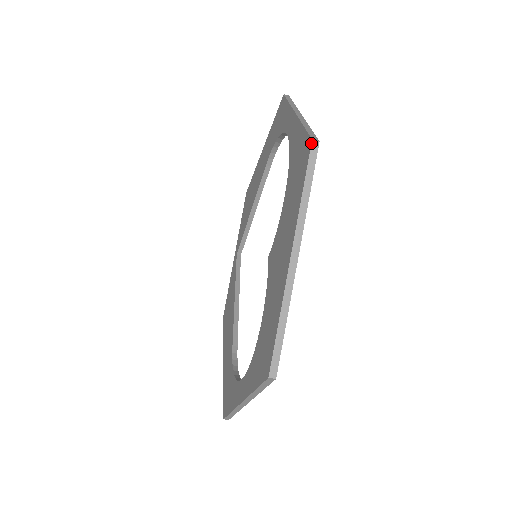
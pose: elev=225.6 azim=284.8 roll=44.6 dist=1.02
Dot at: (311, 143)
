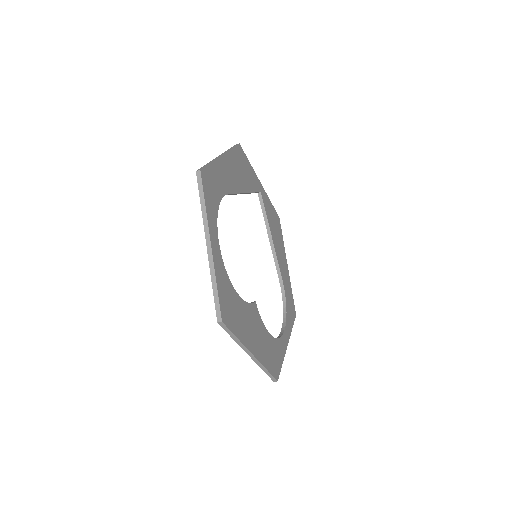
Dot at: occluded
